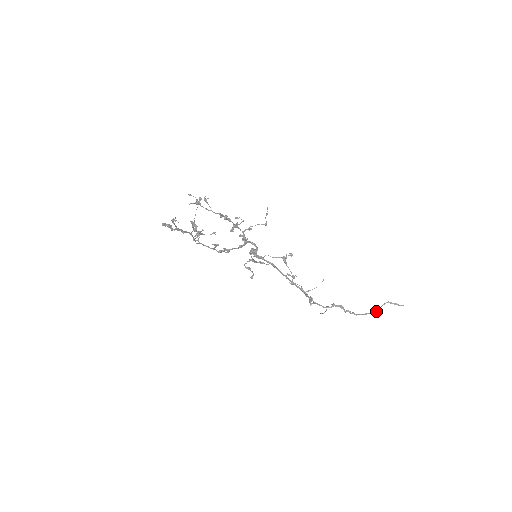
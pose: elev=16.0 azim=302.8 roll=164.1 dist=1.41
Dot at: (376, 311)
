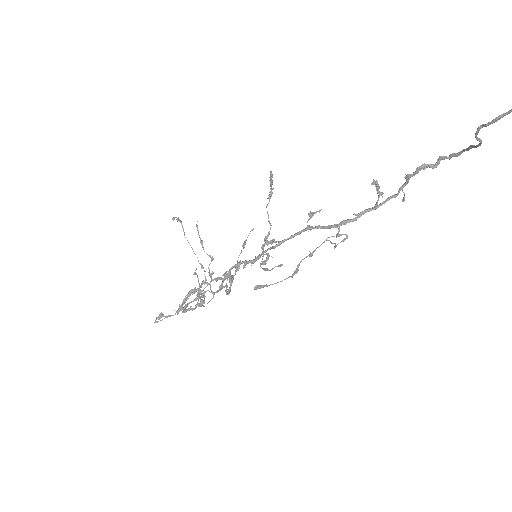
Dot at: occluded
